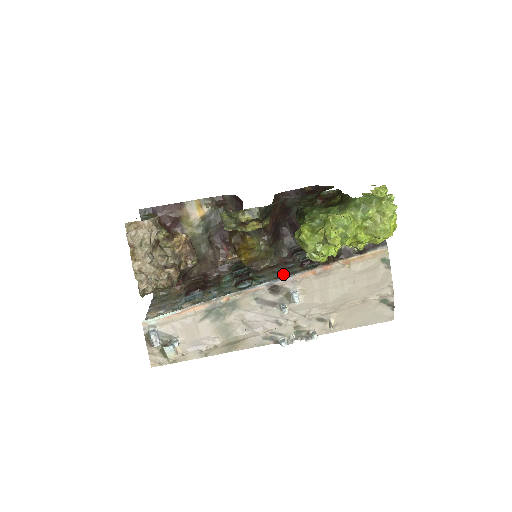
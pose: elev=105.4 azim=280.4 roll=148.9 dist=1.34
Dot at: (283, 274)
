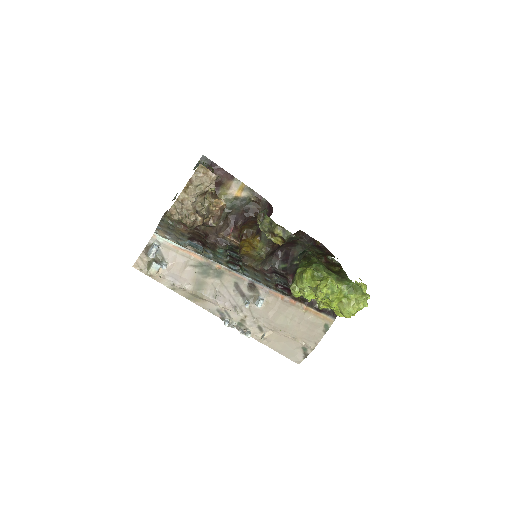
Dot at: (262, 281)
